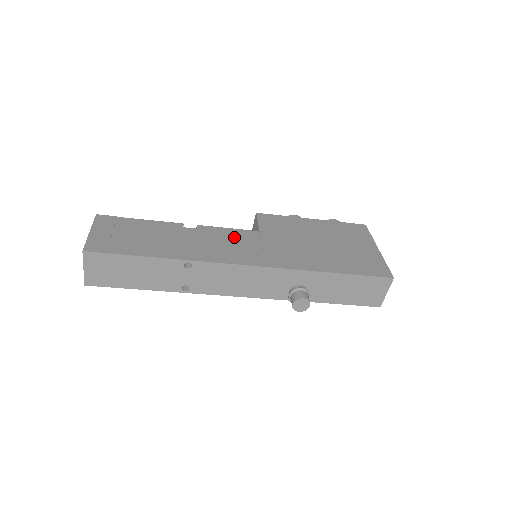
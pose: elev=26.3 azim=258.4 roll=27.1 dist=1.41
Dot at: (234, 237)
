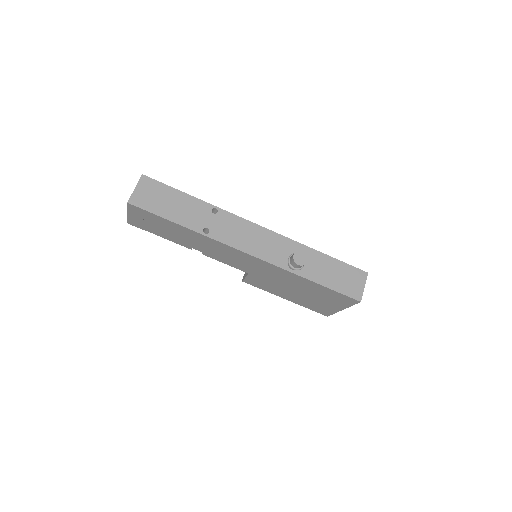
Dot at: occluded
